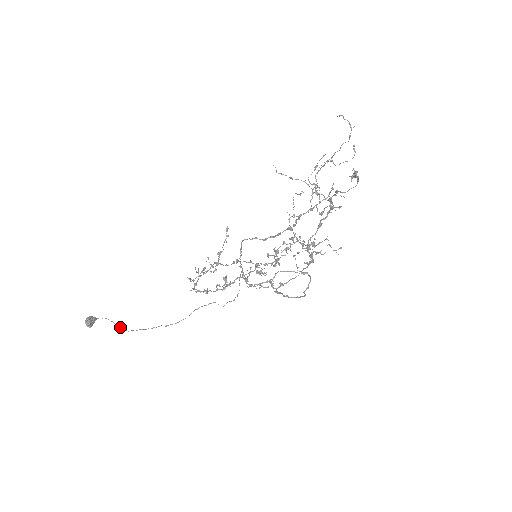
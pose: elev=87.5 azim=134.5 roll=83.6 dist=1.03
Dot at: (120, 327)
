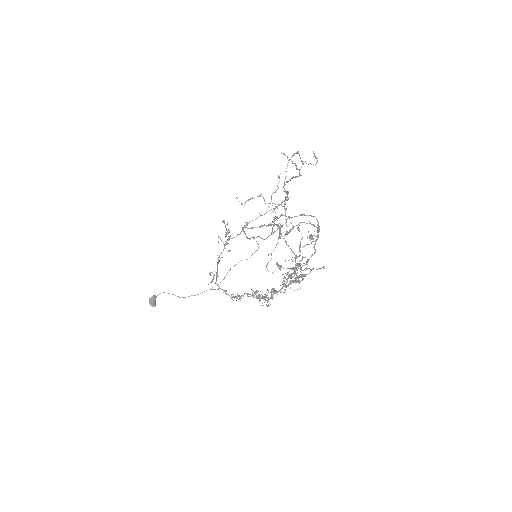
Dot at: occluded
